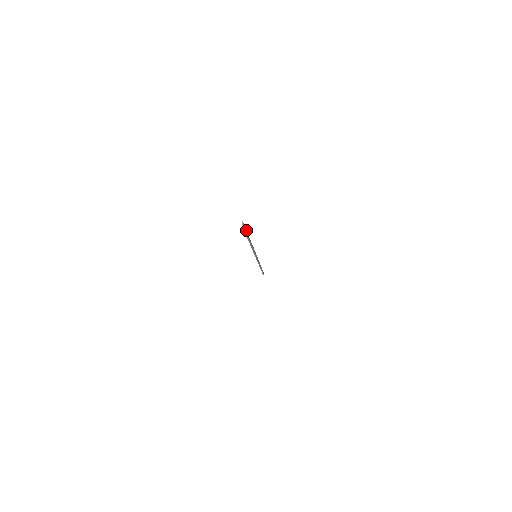
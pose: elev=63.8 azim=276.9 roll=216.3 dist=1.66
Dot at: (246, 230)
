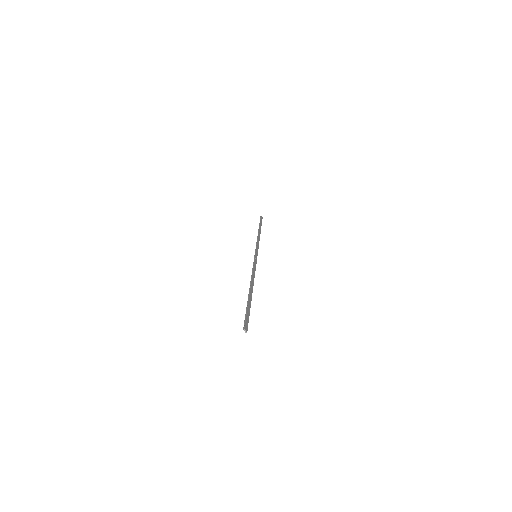
Dot at: (247, 310)
